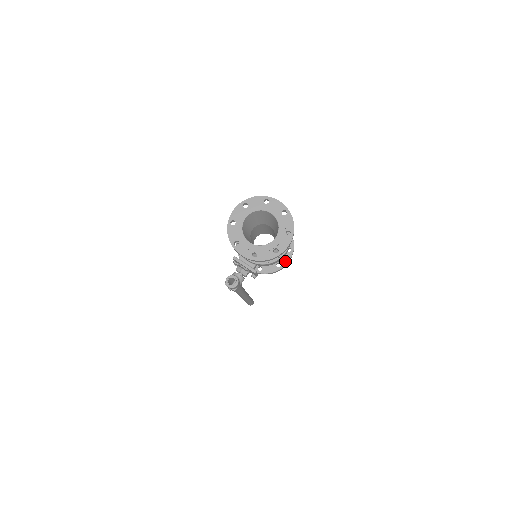
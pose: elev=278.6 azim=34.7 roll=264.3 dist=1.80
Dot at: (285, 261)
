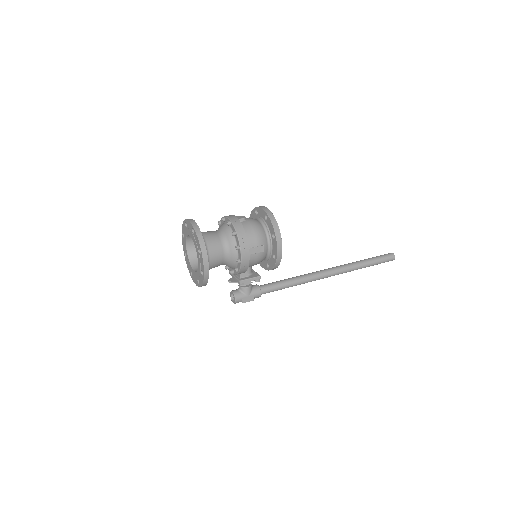
Dot at: (275, 250)
